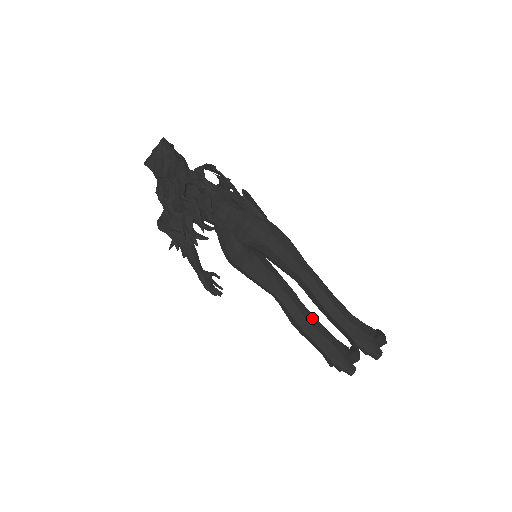
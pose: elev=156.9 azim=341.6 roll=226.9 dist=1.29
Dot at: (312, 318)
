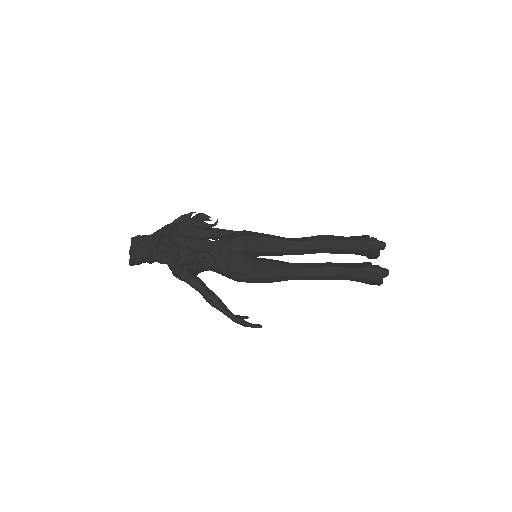
Dot at: occluded
